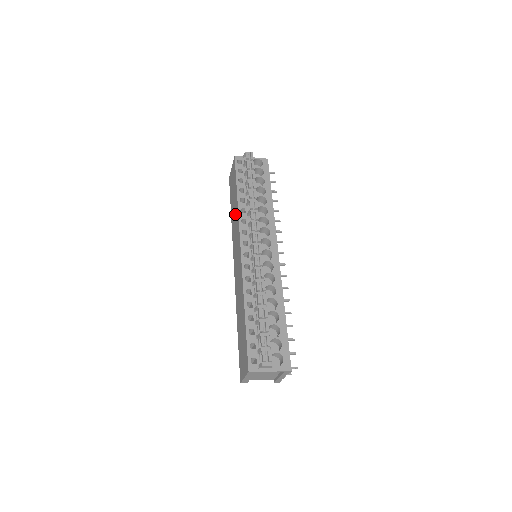
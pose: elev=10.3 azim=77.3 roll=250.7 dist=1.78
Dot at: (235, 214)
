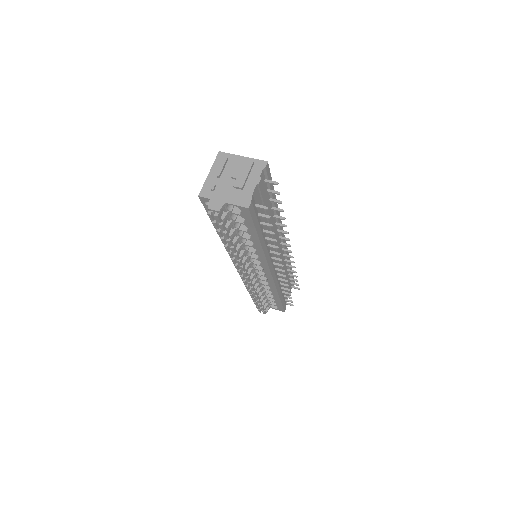
Dot at: occluded
